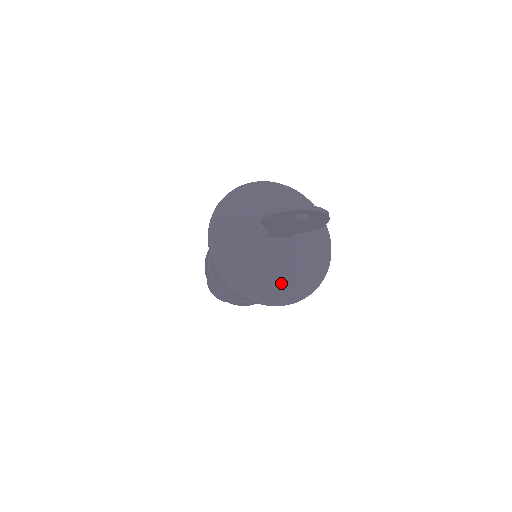
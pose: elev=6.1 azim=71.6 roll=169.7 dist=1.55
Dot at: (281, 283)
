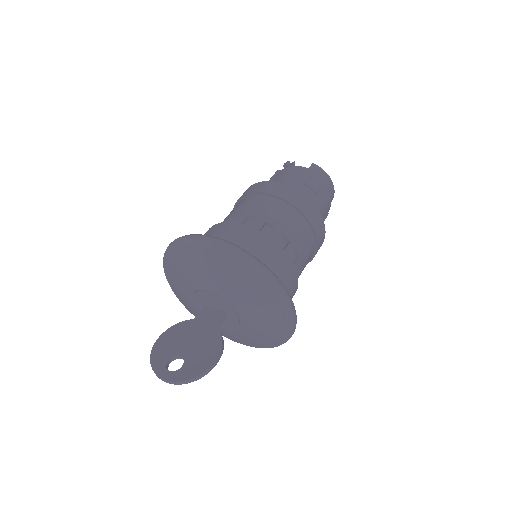
Dot at: (235, 338)
